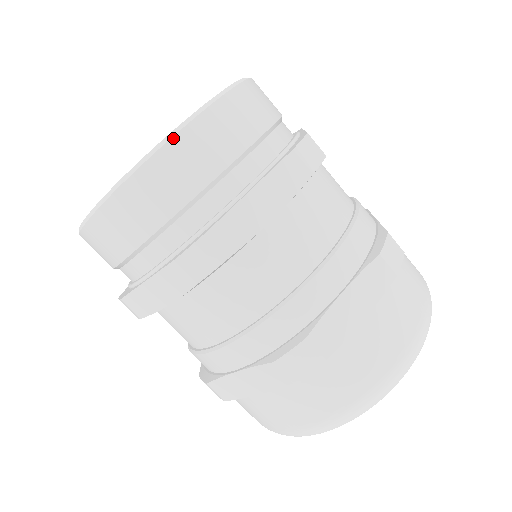
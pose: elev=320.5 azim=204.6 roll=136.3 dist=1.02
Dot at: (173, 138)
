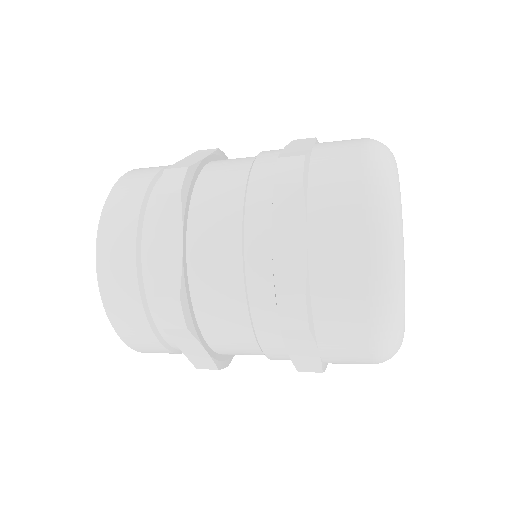
Dot at: (98, 267)
